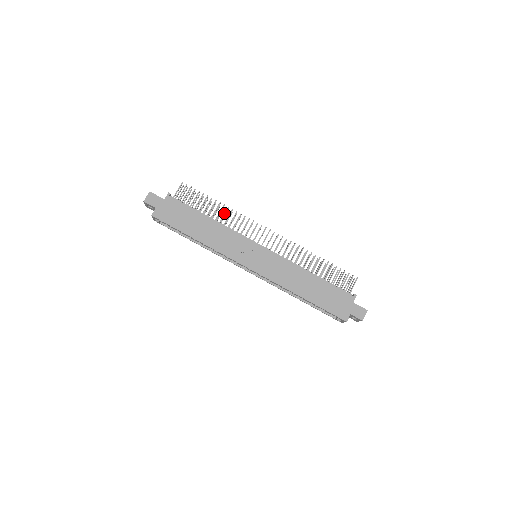
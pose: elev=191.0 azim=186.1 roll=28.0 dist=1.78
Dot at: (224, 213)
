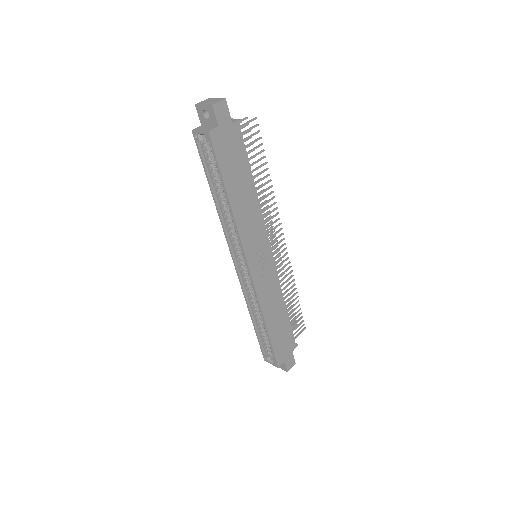
Dot at: (266, 189)
